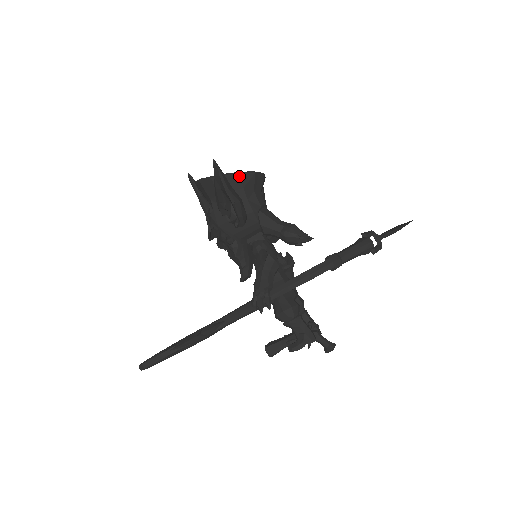
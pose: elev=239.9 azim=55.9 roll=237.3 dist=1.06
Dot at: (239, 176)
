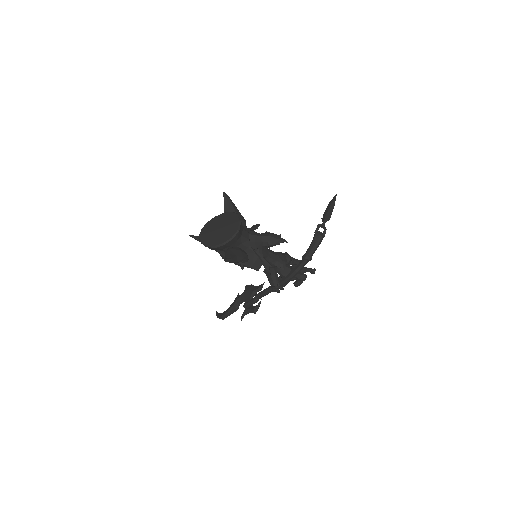
Dot at: (232, 240)
